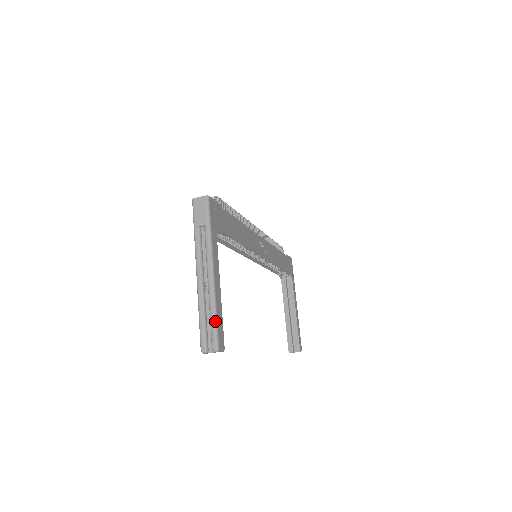
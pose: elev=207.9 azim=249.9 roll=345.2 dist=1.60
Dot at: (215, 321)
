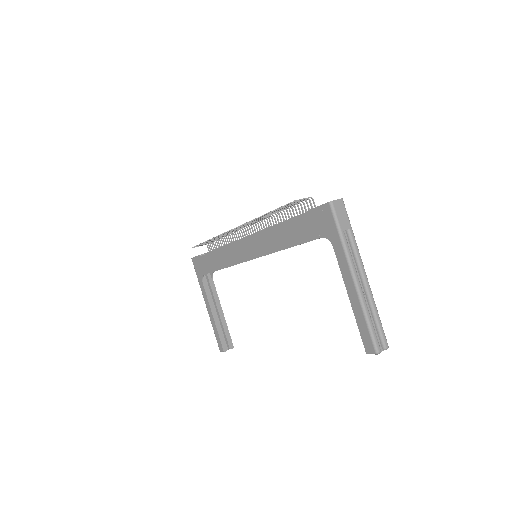
Dot at: occluded
